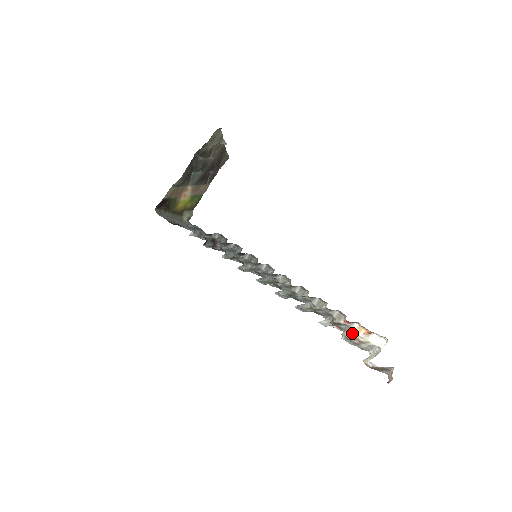
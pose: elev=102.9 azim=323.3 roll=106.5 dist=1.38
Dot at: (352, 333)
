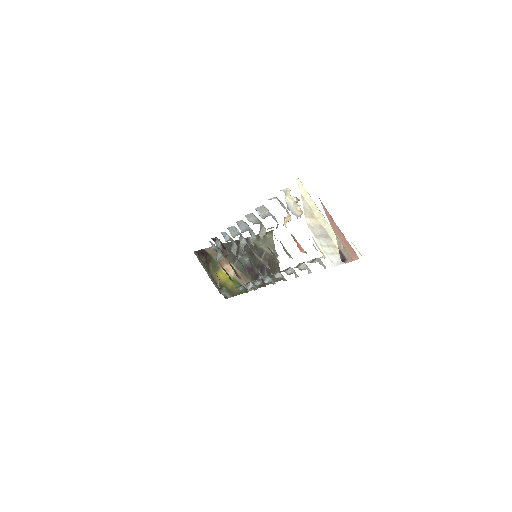
Dot at: occluded
